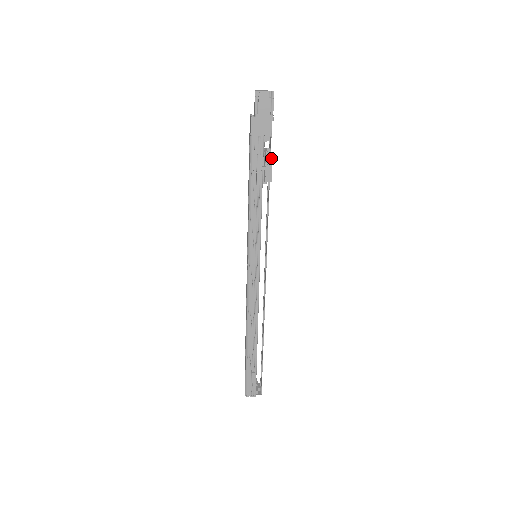
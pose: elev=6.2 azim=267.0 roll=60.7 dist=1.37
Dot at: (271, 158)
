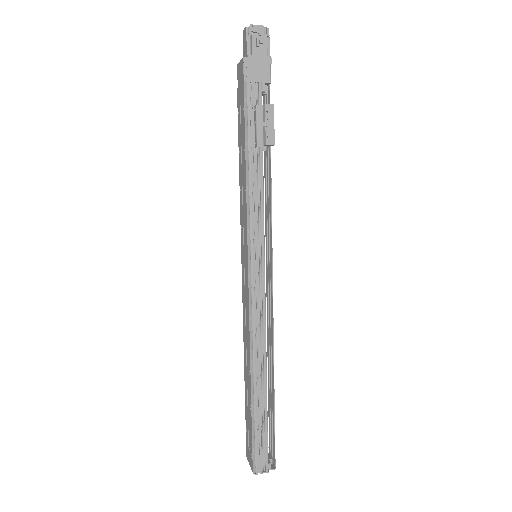
Dot at: (272, 112)
